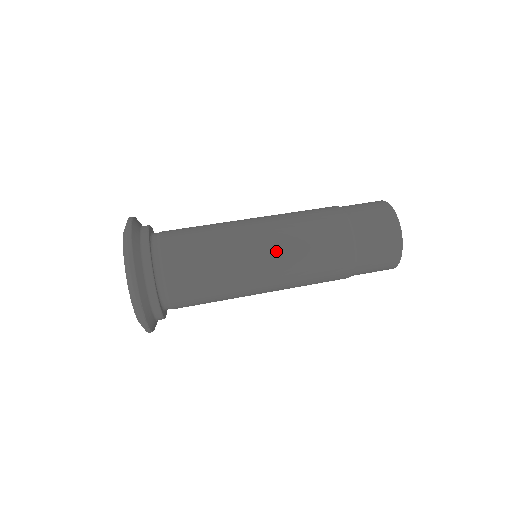
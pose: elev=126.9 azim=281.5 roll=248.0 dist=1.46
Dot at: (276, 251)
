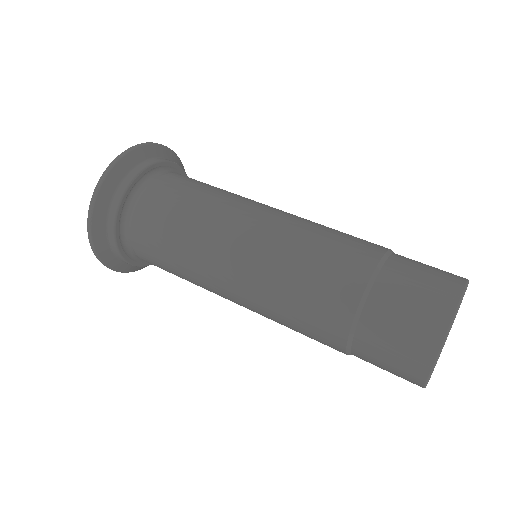
Dot at: (278, 218)
